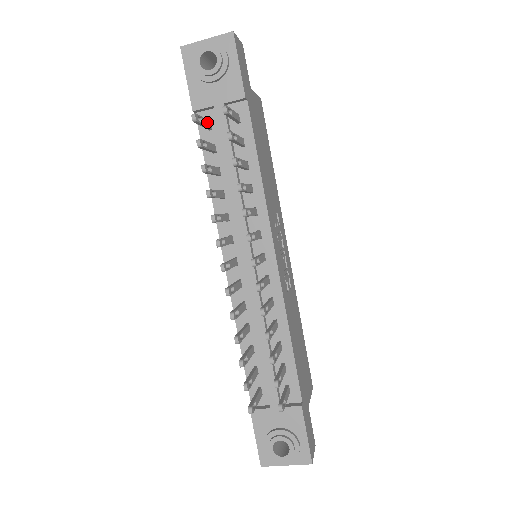
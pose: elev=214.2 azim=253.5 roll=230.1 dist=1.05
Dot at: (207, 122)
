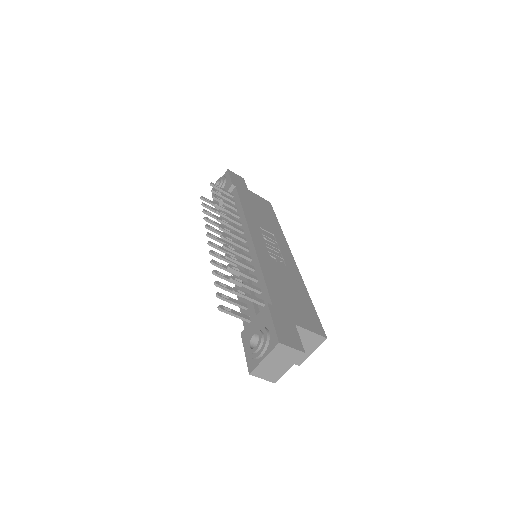
Dot at: occluded
